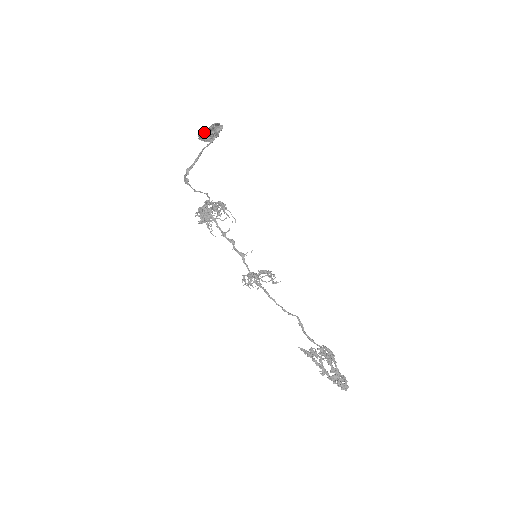
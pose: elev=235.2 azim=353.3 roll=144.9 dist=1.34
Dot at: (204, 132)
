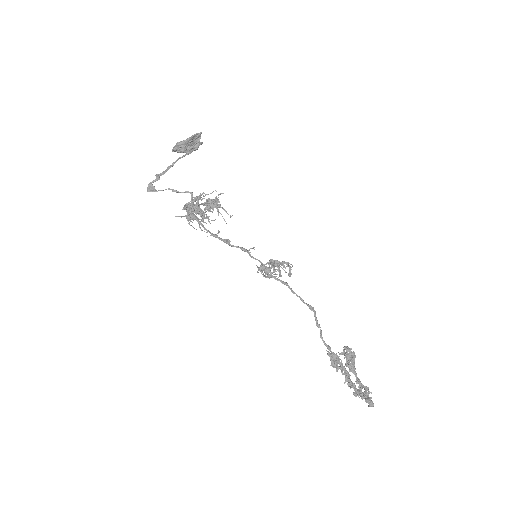
Dot at: (191, 137)
